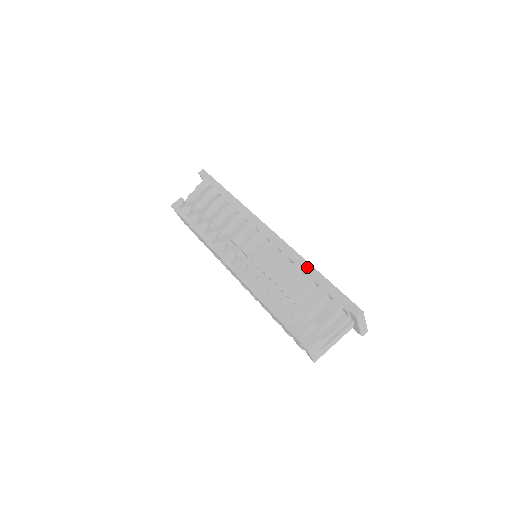
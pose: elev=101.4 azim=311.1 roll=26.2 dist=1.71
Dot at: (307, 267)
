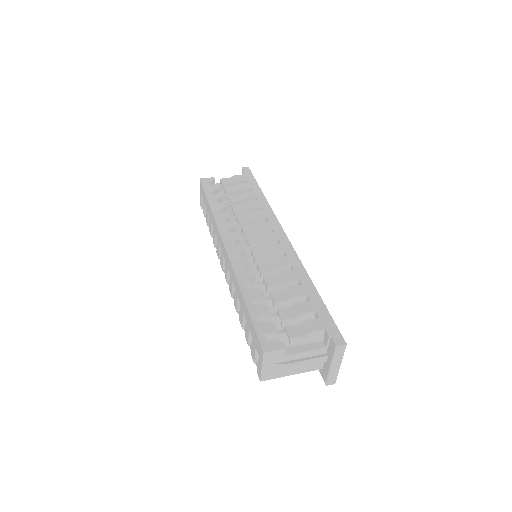
Dot at: (306, 280)
